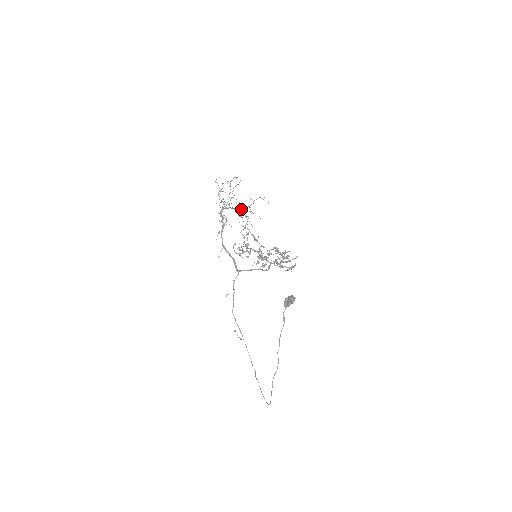
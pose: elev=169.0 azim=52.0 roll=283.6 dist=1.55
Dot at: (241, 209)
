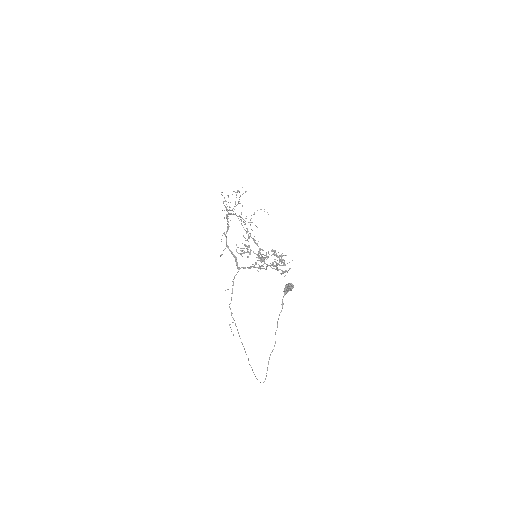
Dot at: occluded
